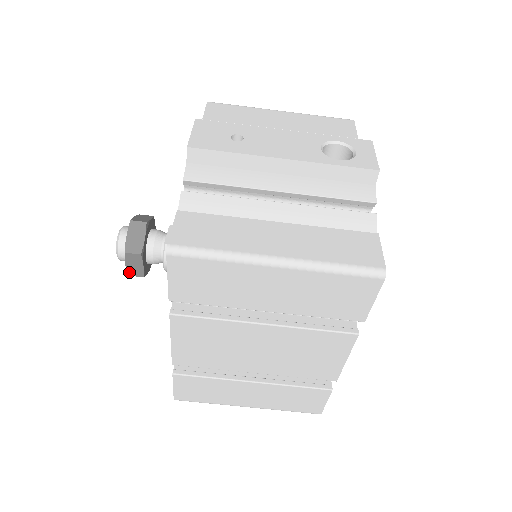
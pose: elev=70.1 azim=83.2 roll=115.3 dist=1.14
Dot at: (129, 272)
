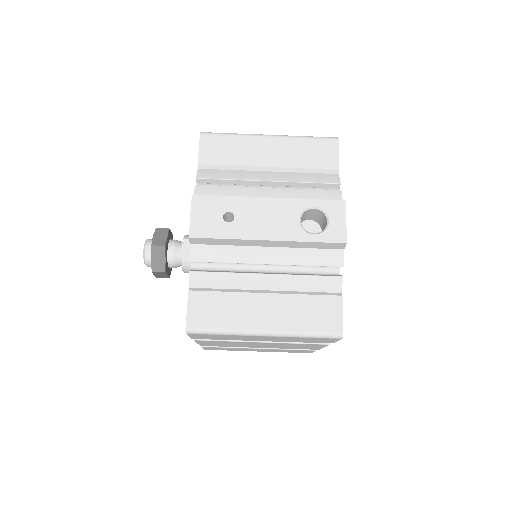
Dot at: (157, 277)
